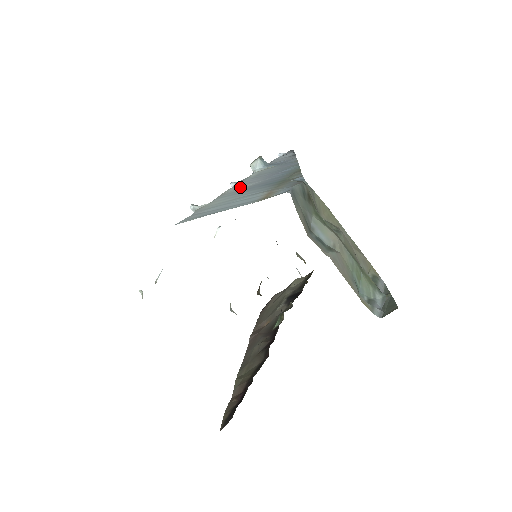
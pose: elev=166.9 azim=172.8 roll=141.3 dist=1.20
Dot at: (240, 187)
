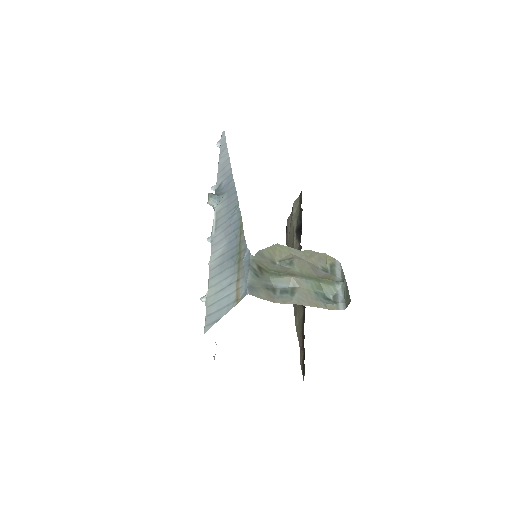
Dot at: (216, 255)
